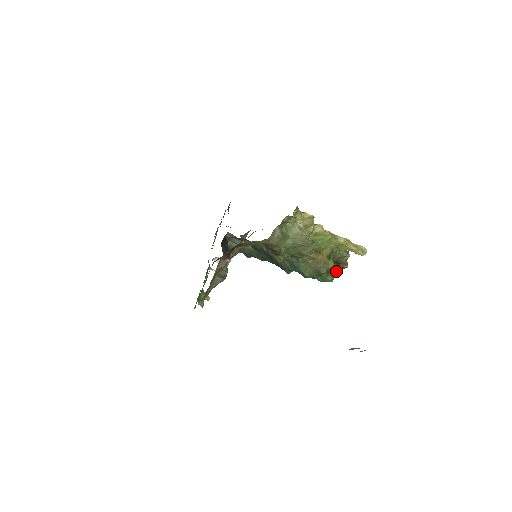
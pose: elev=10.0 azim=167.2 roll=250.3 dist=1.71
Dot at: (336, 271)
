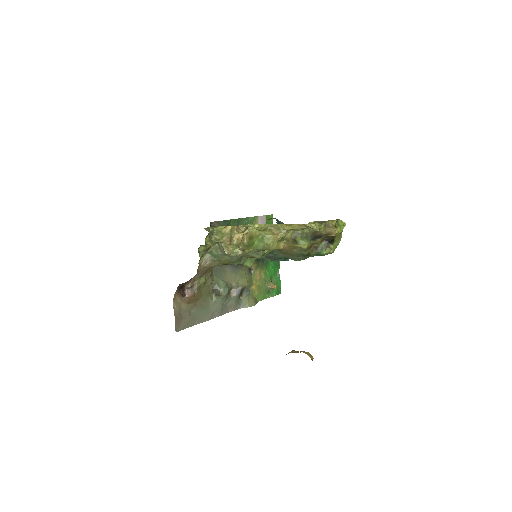
Dot at: (331, 240)
